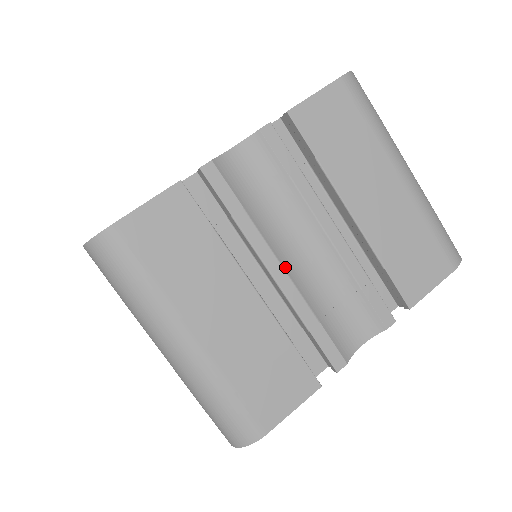
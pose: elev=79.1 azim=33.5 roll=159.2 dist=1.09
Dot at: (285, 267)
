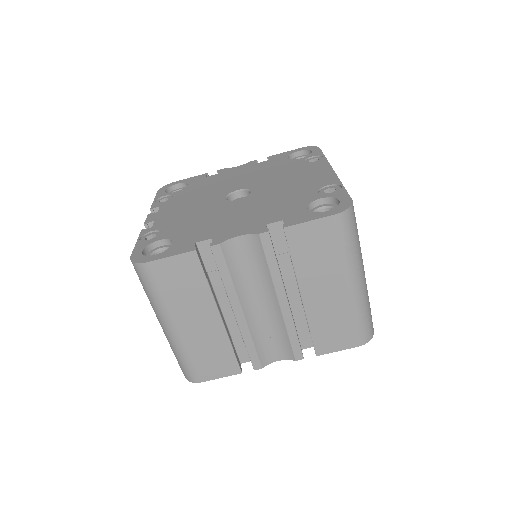
Dot at: (244, 312)
